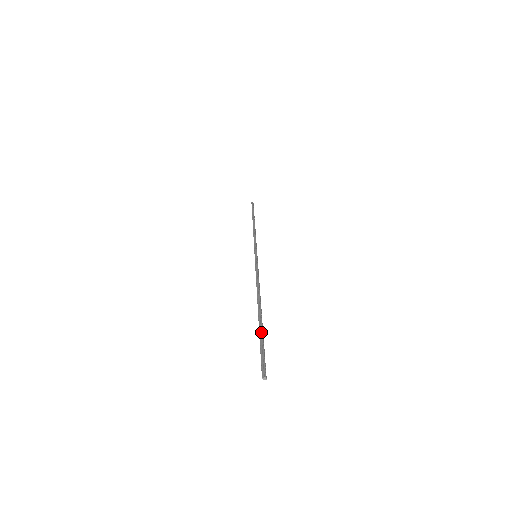
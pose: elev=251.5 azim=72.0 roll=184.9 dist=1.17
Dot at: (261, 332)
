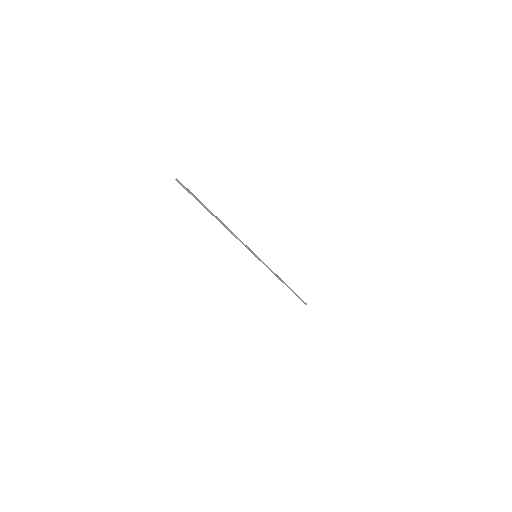
Dot at: (201, 202)
